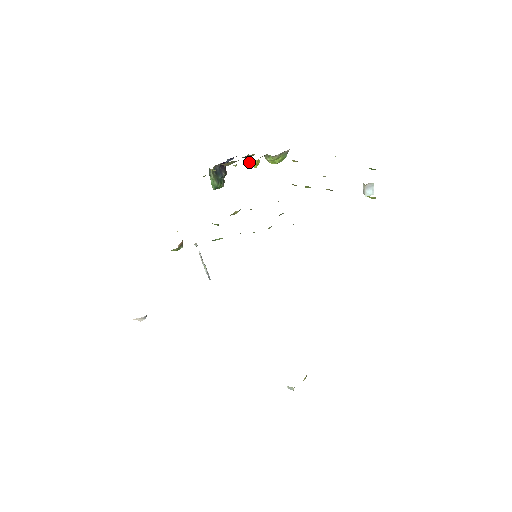
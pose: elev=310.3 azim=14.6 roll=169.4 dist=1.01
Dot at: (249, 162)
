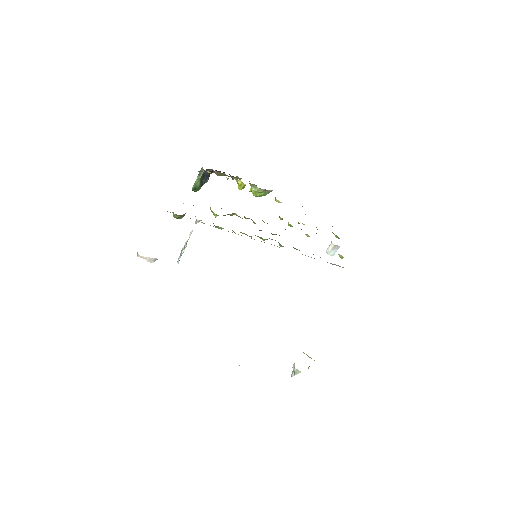
Dot at: (238, 182)
